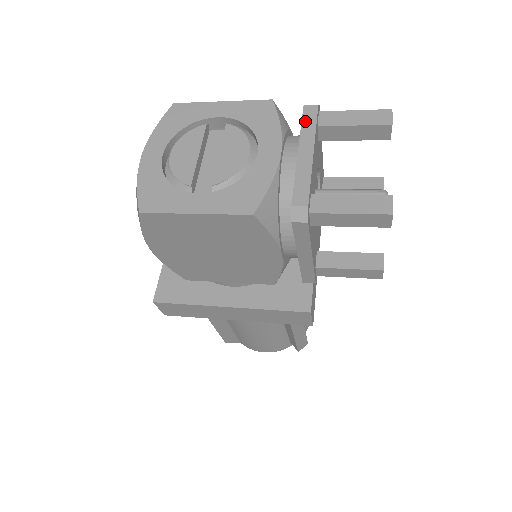
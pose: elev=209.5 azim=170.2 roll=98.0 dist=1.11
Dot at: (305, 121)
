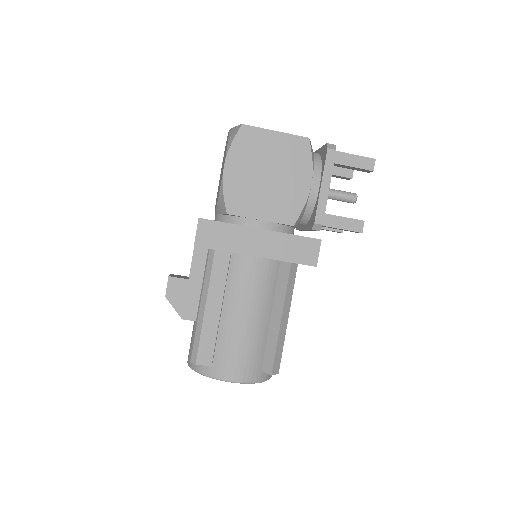
Dot at: occluded
